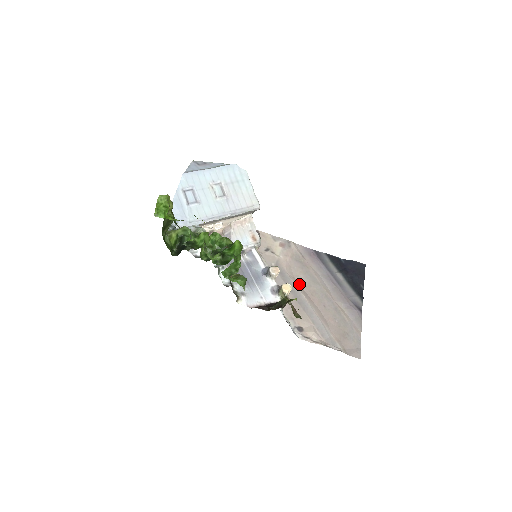
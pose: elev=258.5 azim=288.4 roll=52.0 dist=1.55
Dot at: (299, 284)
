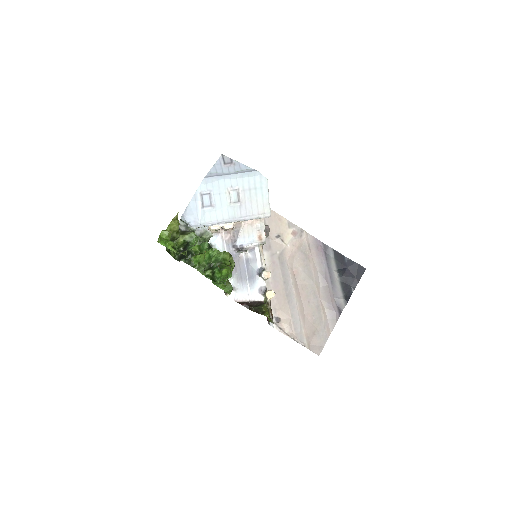
Dot at: (295, 276)
